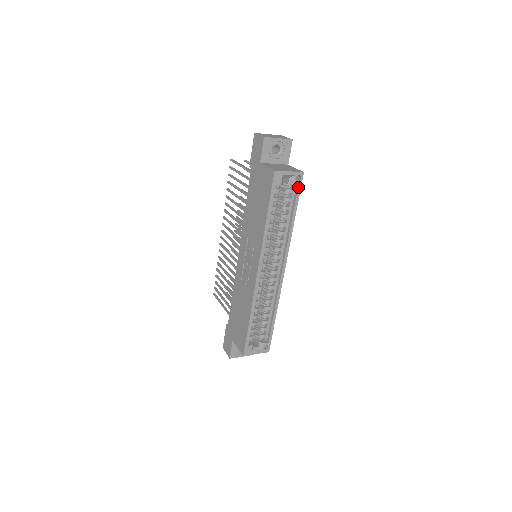
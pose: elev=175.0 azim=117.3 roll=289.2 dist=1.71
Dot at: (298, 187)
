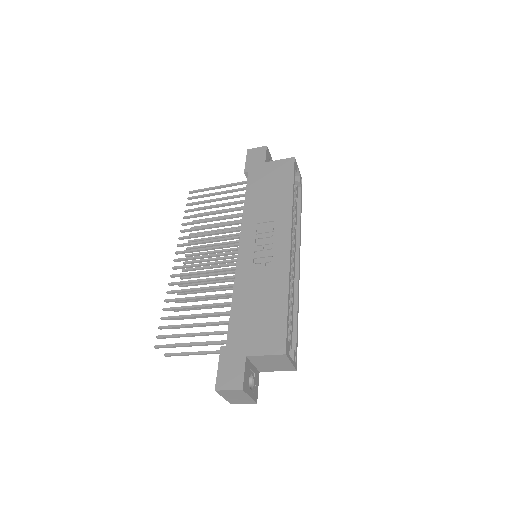
Dot at: (301, 188)
